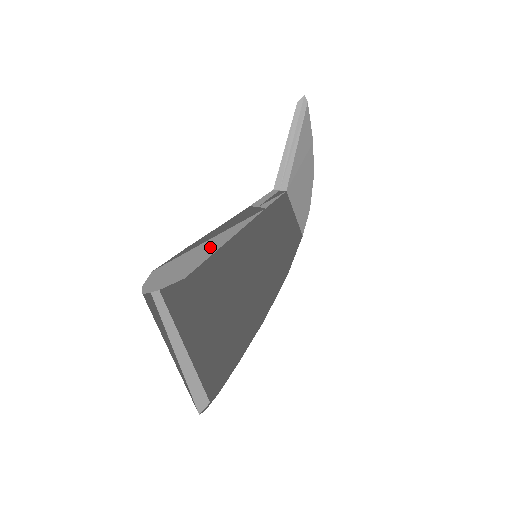
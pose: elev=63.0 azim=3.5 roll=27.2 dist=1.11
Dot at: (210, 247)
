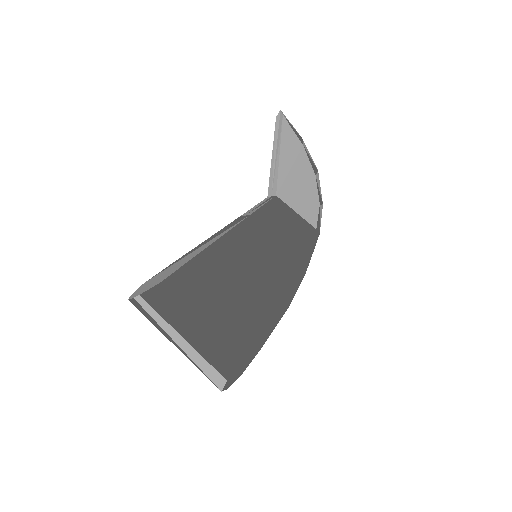
Dot at: (190, 257)
